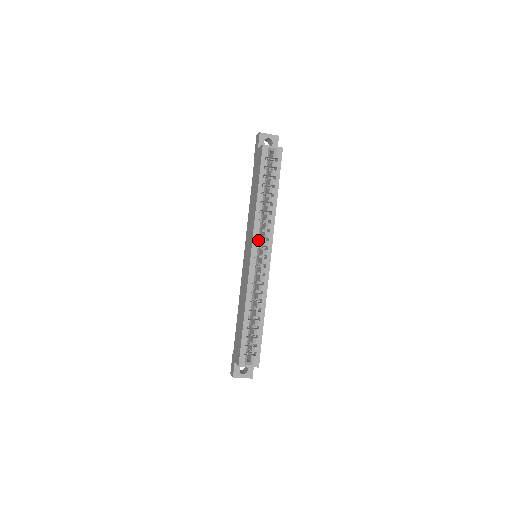
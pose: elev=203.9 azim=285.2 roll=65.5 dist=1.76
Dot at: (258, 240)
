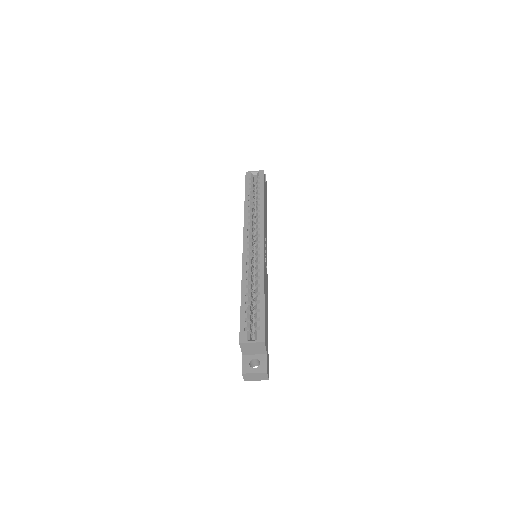
Dot at: (249, 231)
